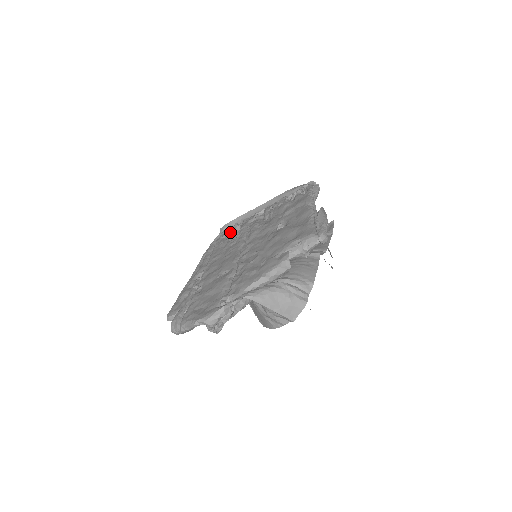
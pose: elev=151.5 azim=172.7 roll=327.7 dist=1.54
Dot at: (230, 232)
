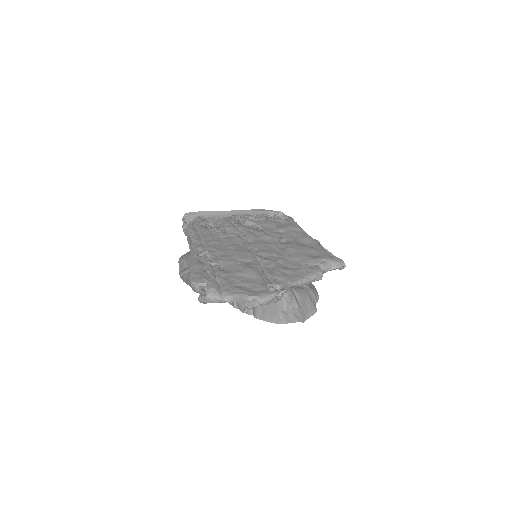
Dot at: (207, 222)
